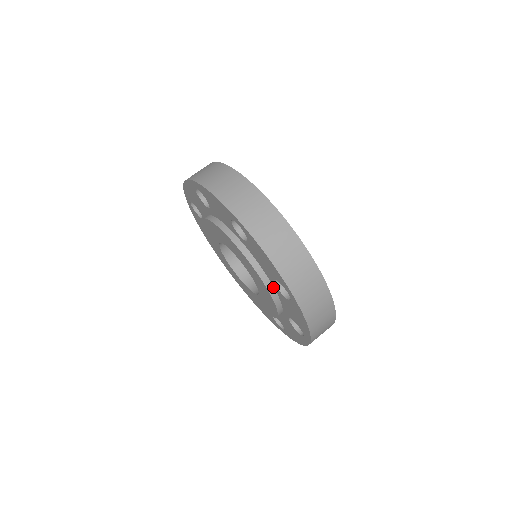
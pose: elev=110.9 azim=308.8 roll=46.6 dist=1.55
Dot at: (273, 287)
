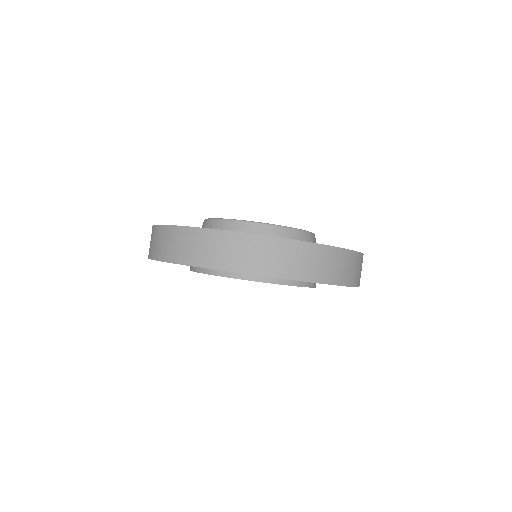
Dot at: occluded
